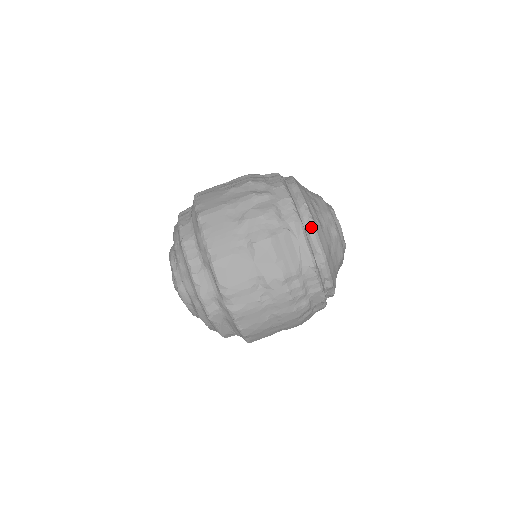
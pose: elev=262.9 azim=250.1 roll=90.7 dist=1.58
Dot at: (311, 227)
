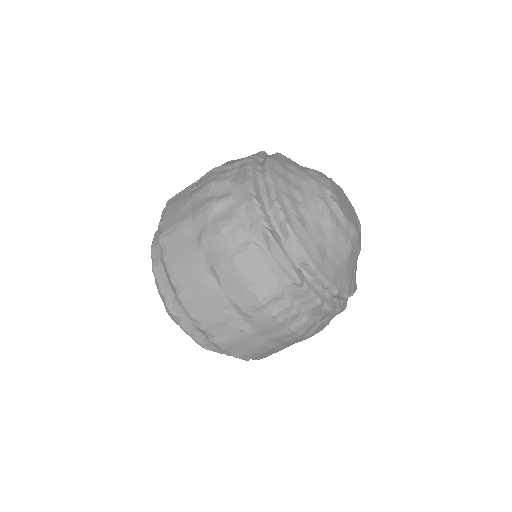
Dot at: (286, 232)
